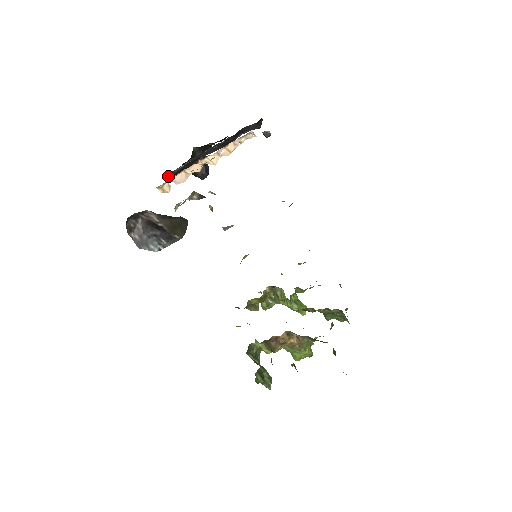
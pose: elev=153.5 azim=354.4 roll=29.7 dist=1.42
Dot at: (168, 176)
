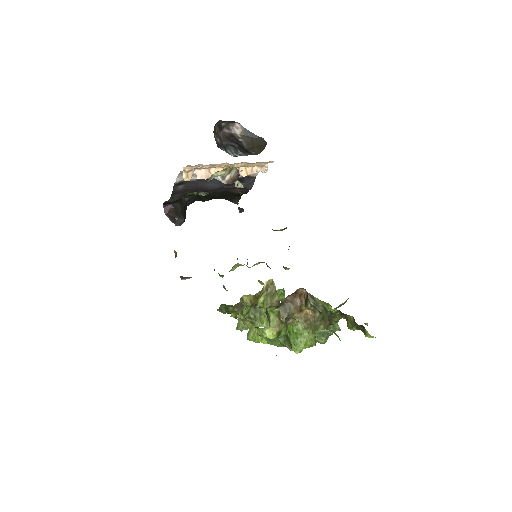
Dot at: (173, 186)
